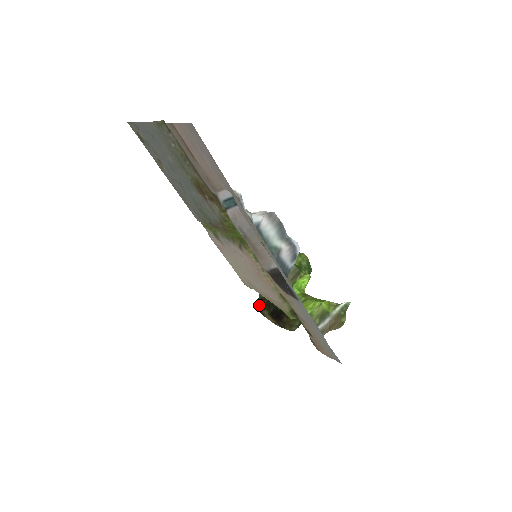
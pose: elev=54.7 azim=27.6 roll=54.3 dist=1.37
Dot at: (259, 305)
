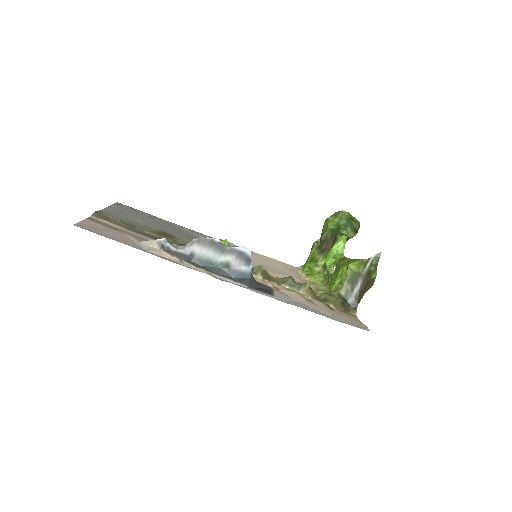
Dot at: occluded
